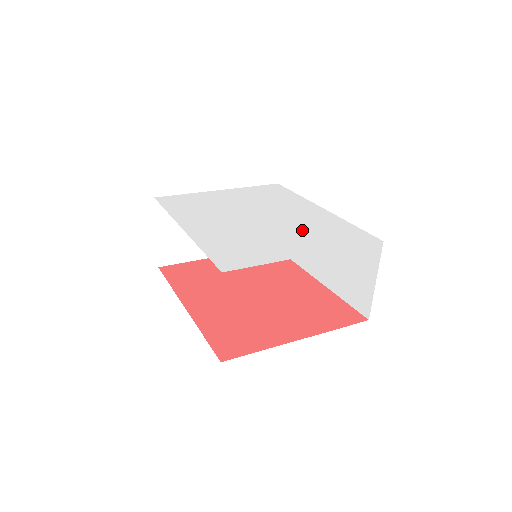
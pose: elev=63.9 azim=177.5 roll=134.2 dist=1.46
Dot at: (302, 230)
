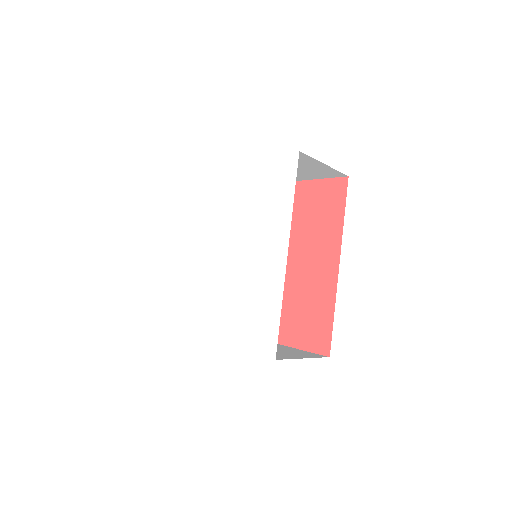
Dot at: (238, 297)
